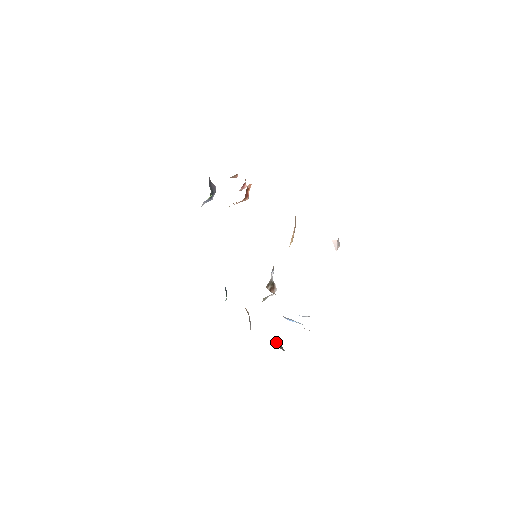
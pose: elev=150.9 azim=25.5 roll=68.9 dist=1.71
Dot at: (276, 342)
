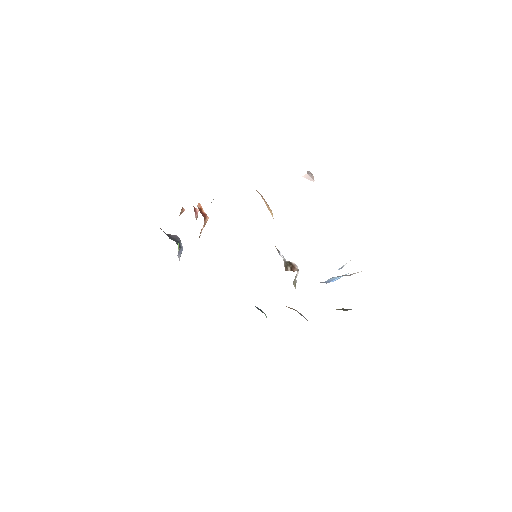
Dot at: (337, 309)
